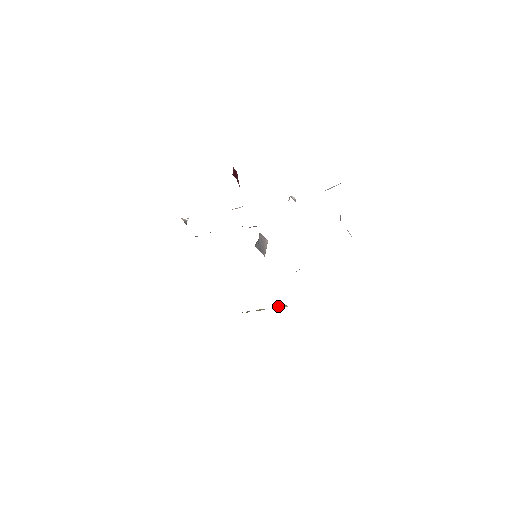
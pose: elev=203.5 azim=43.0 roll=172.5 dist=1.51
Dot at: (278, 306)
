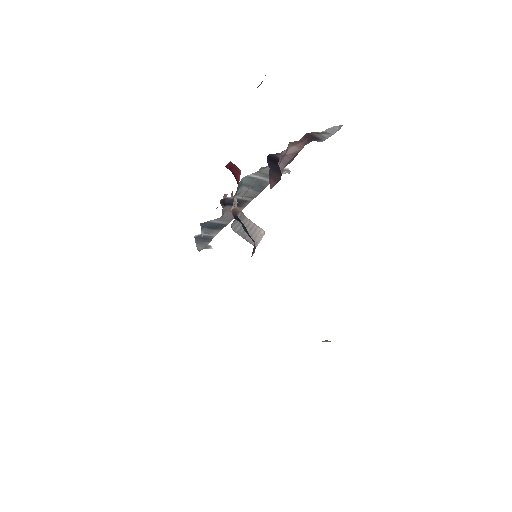
Dot at: occluded
